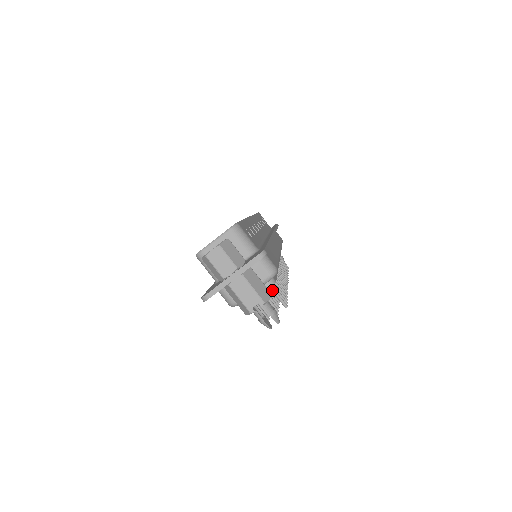
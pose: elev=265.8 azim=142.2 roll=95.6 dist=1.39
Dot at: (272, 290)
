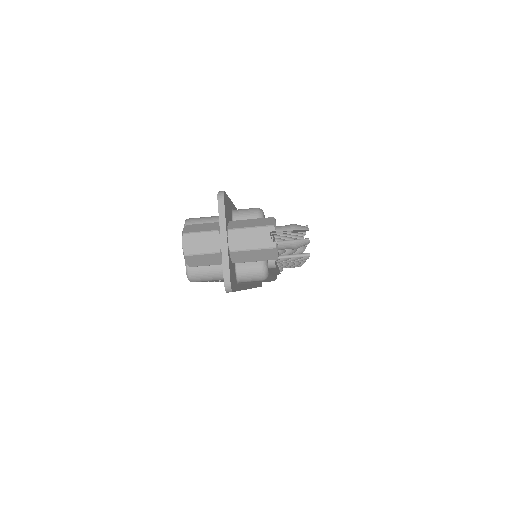
Dot at: occluded
